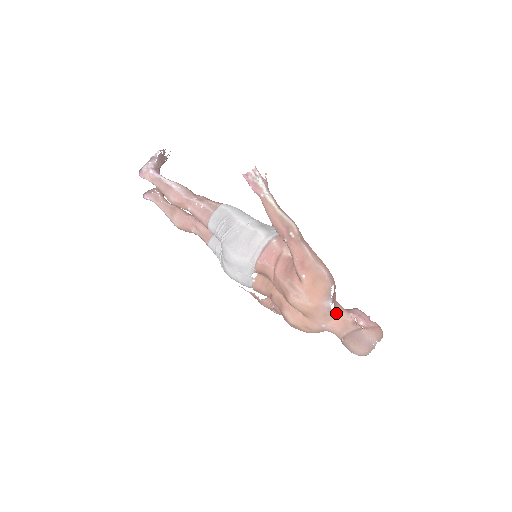
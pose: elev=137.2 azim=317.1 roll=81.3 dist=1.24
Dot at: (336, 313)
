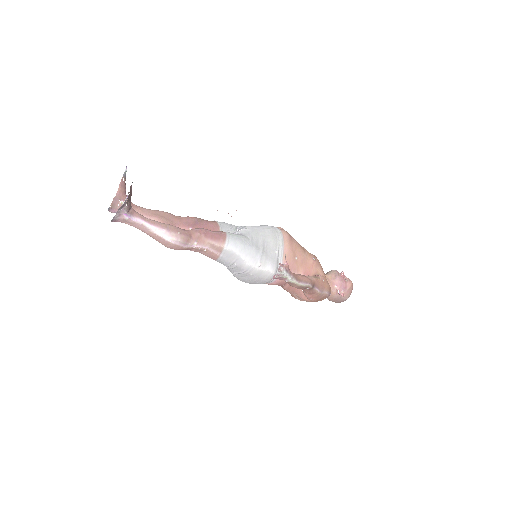
Dot at: occluded
